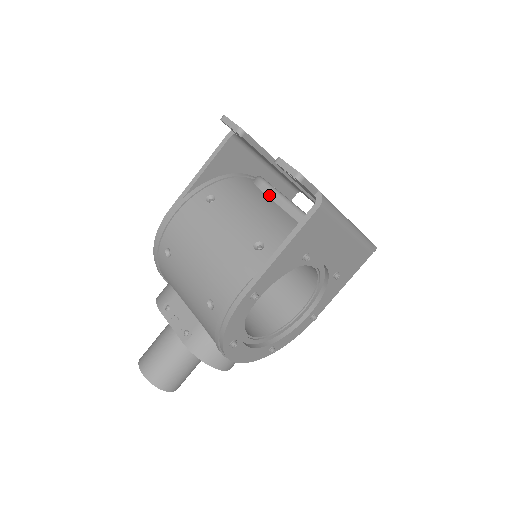
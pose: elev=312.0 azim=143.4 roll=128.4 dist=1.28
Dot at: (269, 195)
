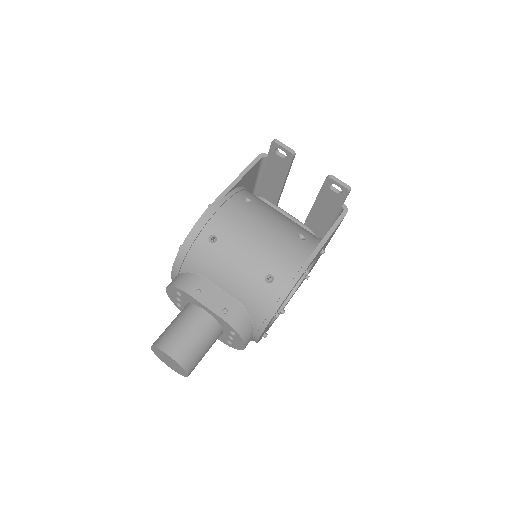
Dot at: (274, 208)
